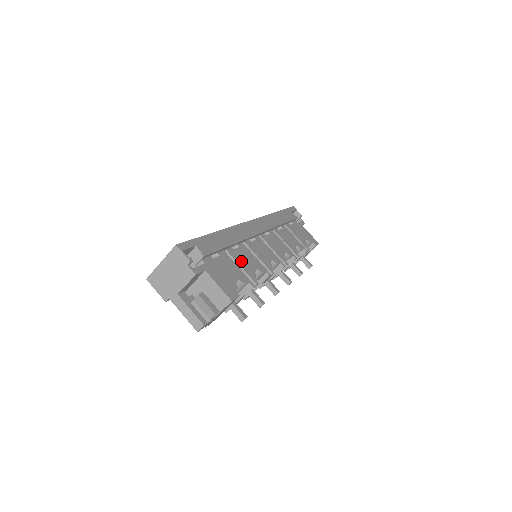
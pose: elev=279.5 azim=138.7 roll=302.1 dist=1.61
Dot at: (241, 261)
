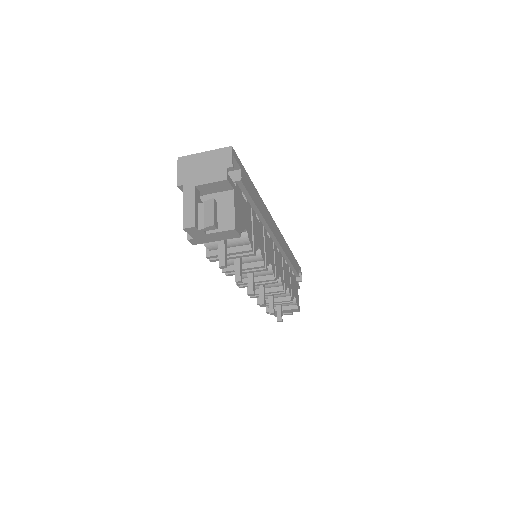
Dot at: (255, 228)
